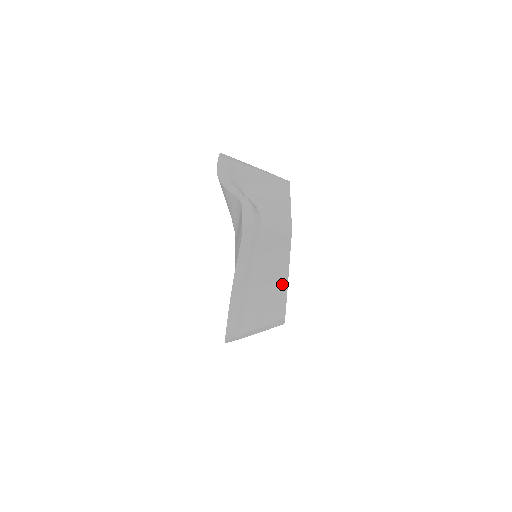
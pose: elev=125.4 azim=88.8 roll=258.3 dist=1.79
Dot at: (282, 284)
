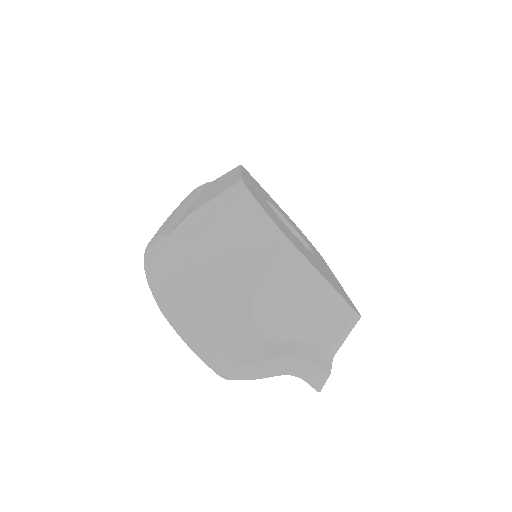
Dot at: occluded
